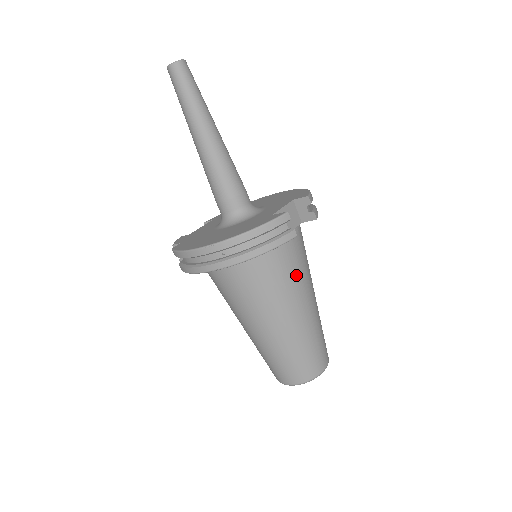
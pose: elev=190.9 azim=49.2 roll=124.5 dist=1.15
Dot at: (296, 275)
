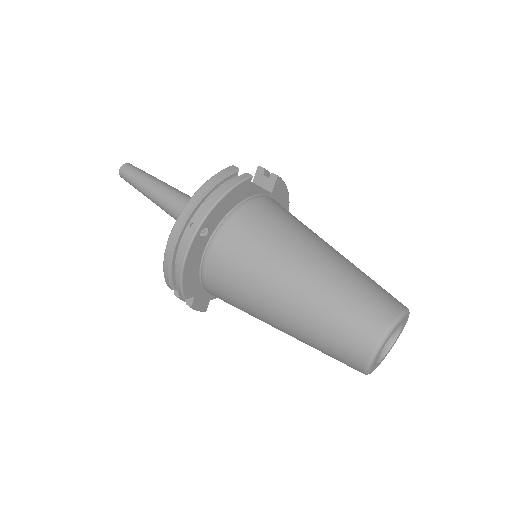
Dot at: (287, 223)
